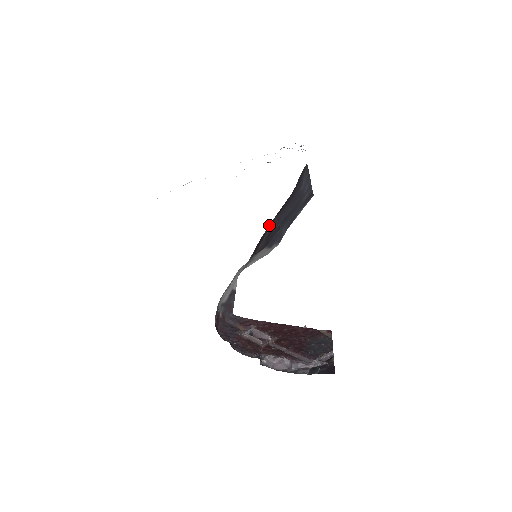
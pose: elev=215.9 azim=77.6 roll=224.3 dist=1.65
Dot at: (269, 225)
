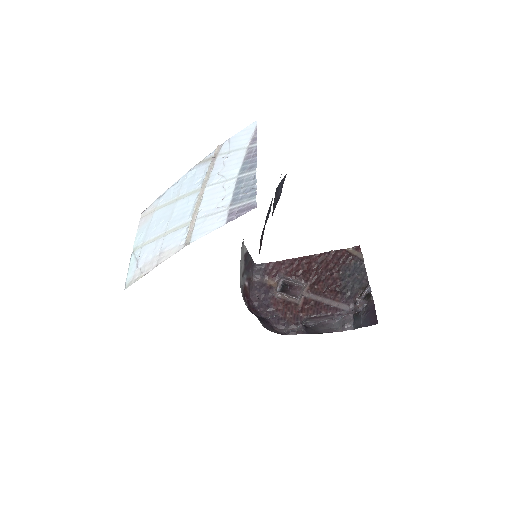
Dot at: occluded
